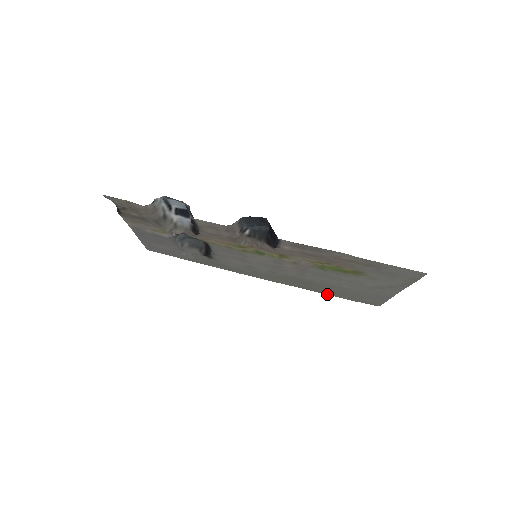
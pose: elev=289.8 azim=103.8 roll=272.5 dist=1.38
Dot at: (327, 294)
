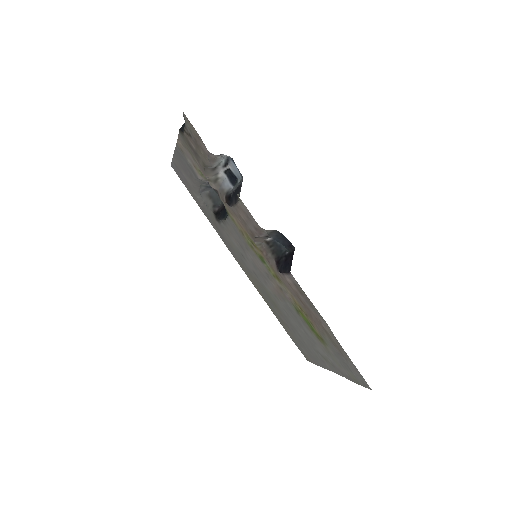
Dot at: (279, 320)
